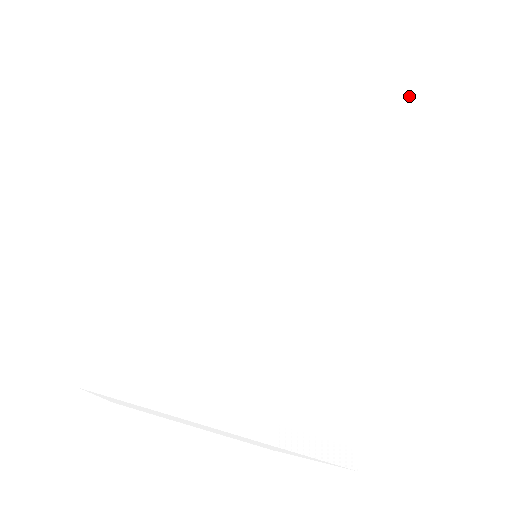
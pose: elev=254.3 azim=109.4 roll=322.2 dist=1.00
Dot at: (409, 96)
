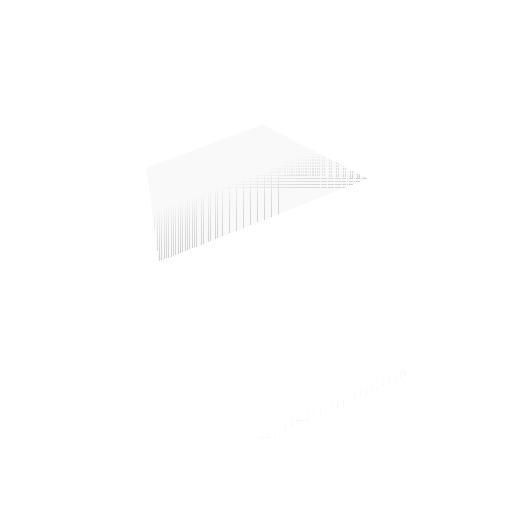
Dot at: (259, 128)
